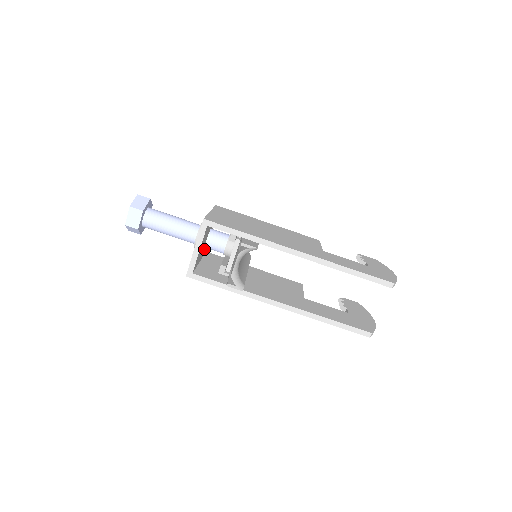
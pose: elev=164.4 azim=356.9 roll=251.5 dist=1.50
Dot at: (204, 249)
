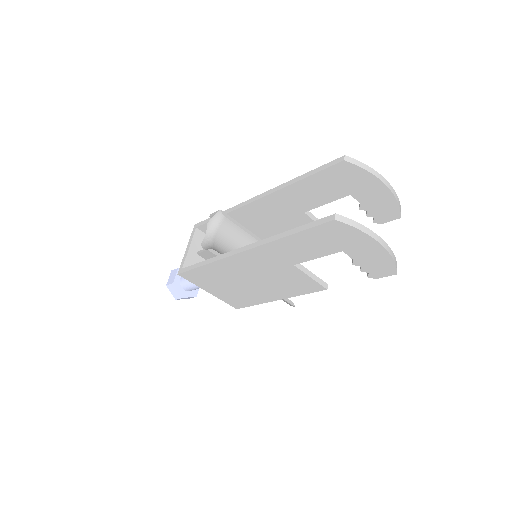
Dot at: occluded
